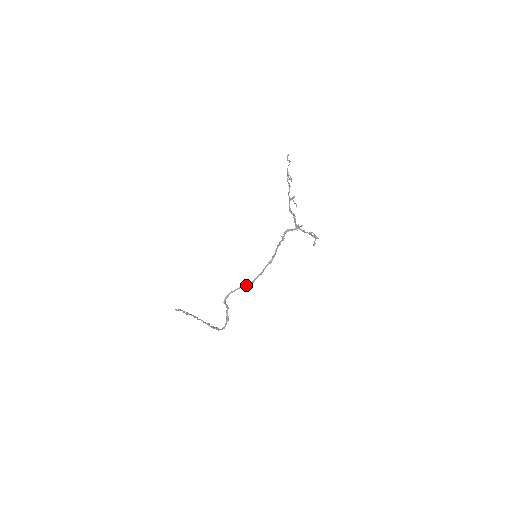
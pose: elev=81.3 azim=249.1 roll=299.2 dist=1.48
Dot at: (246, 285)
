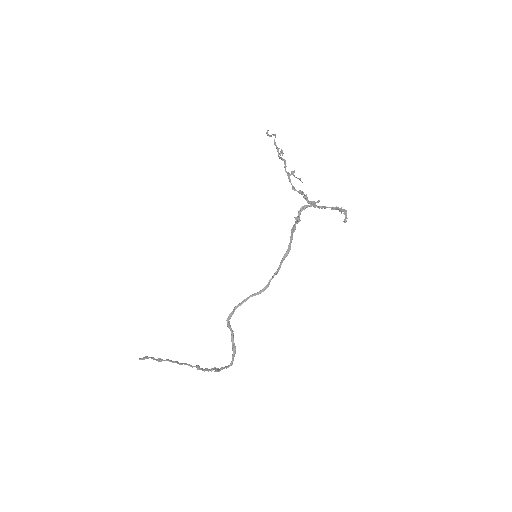
Dot at: (257, 293)
